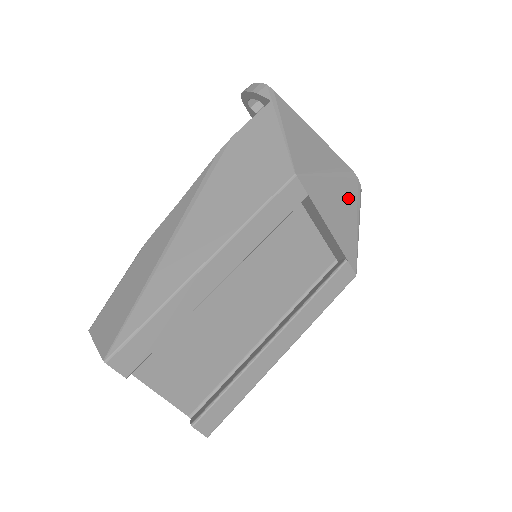
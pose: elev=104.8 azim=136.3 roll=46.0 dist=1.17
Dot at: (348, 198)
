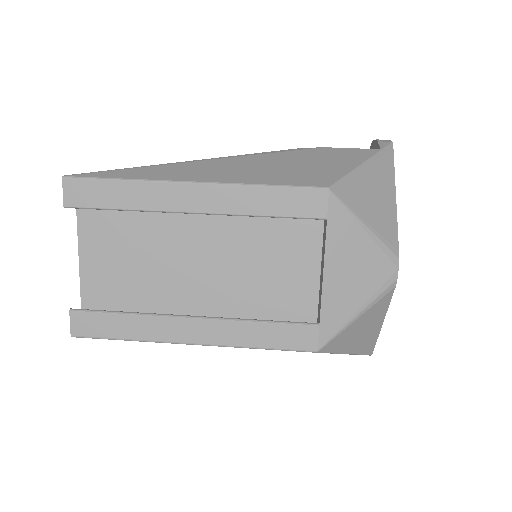
Dot at: (371, 273)
